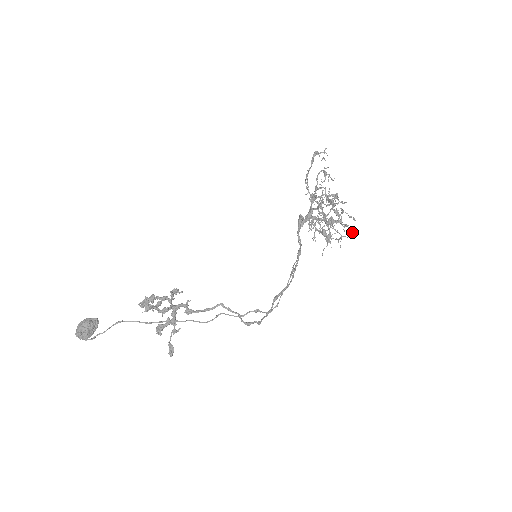
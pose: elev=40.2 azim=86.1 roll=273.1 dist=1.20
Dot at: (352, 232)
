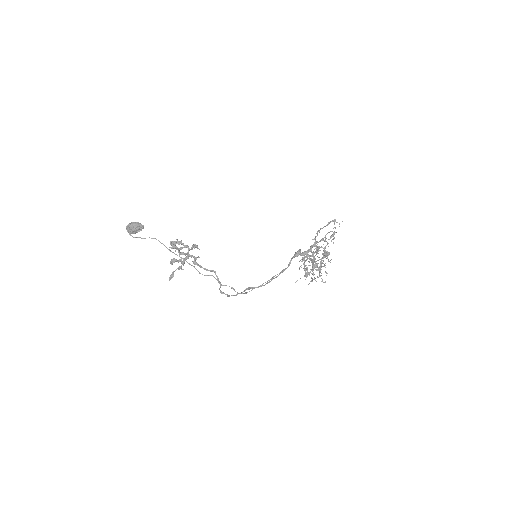
Dot at: occluded
